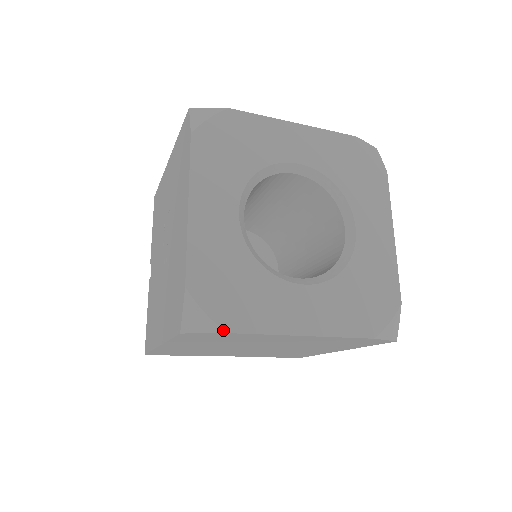
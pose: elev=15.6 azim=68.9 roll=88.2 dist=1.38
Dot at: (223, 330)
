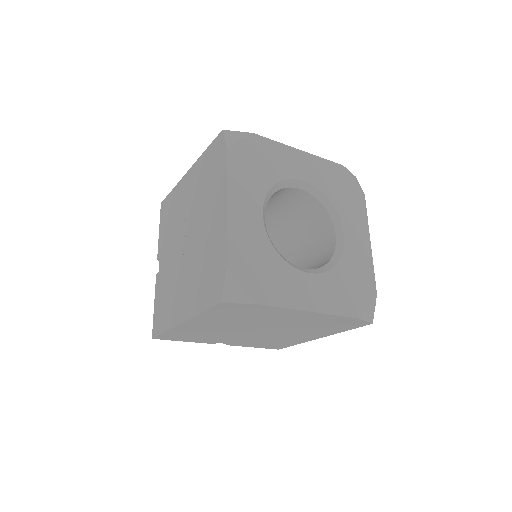
Dot at: (254, 302)
